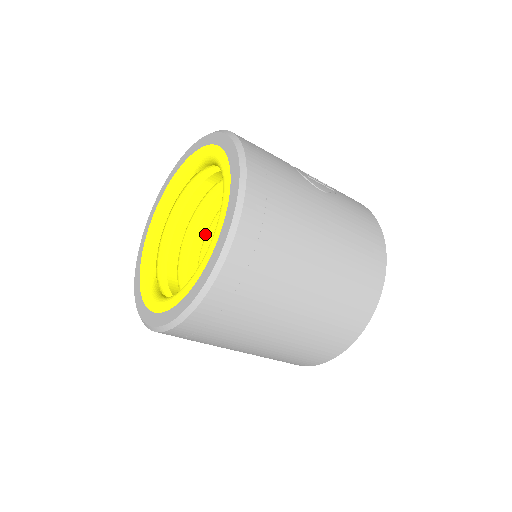
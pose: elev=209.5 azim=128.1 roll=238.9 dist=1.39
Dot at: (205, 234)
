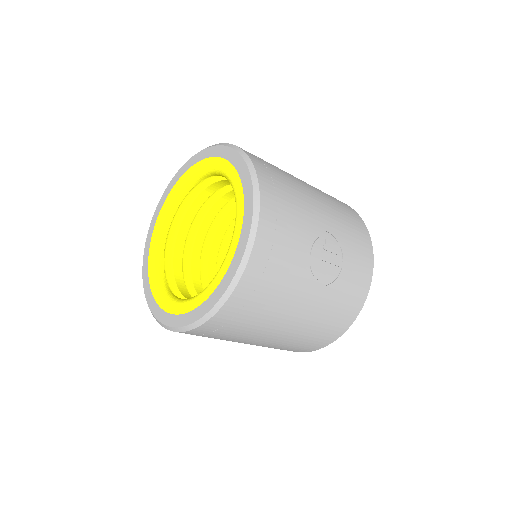
Dot at: (233, 197)
